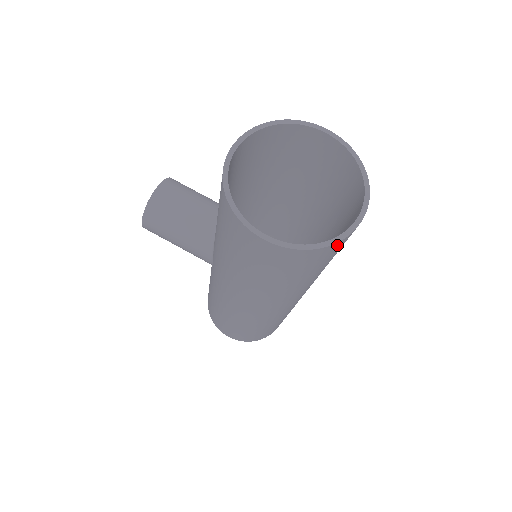
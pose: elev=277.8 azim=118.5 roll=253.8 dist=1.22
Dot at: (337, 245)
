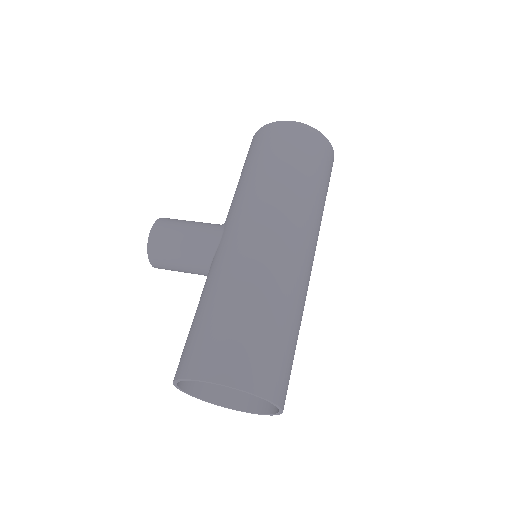
Dot at: (327, 145)
